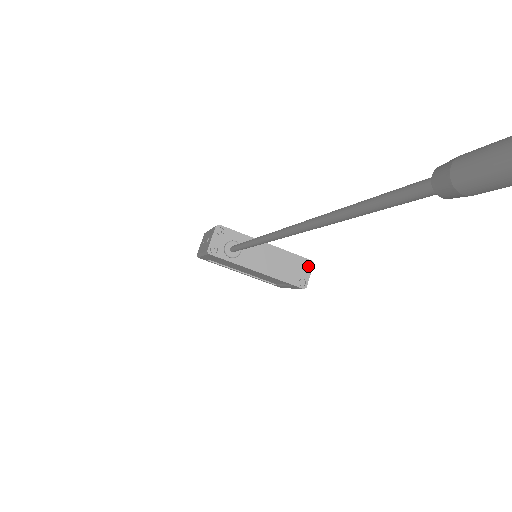
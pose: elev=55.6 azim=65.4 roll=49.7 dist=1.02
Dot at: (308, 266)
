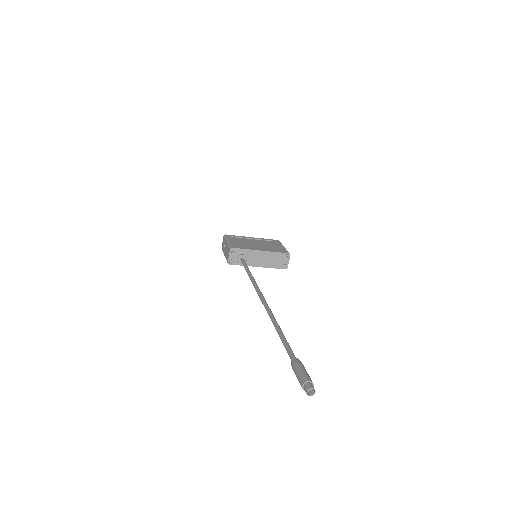
Dot at: (287, 257)
